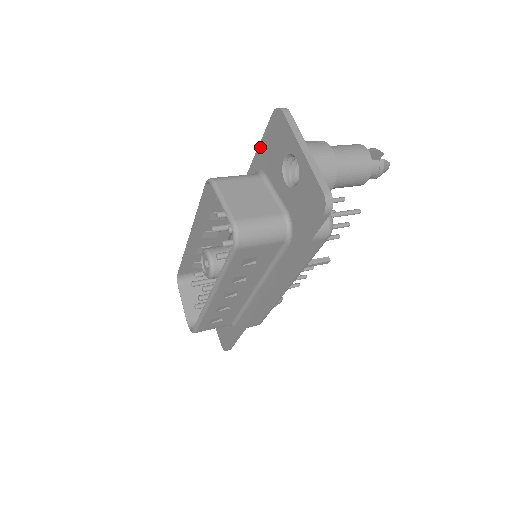
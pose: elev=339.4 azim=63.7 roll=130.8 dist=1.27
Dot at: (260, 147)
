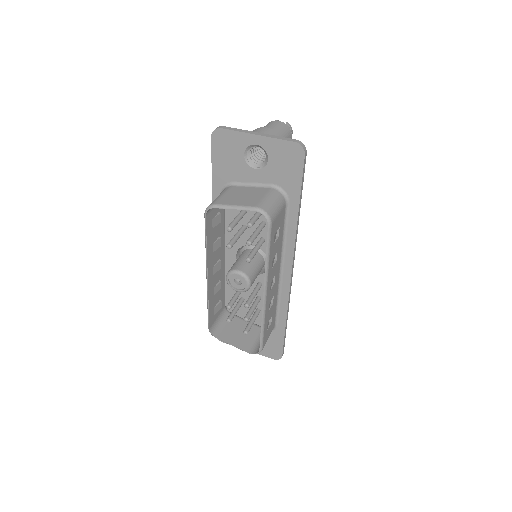
Dot at: (214, 170)
